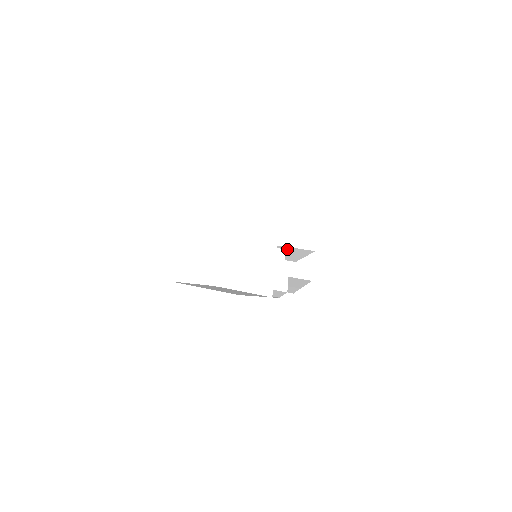
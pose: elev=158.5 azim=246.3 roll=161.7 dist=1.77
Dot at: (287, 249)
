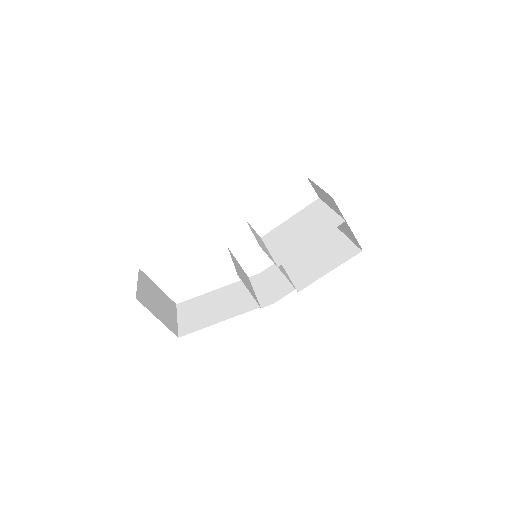
Dot at: (320, 219)
